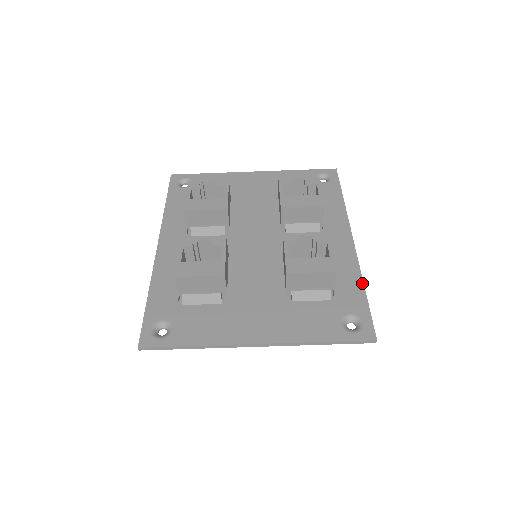
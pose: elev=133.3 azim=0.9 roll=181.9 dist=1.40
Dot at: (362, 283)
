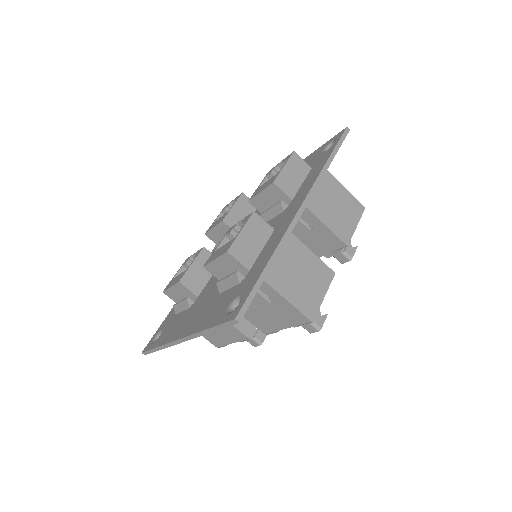
Dot at: (270, 256)
